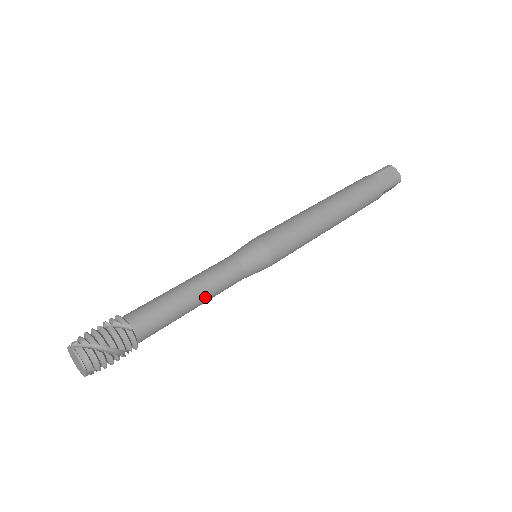
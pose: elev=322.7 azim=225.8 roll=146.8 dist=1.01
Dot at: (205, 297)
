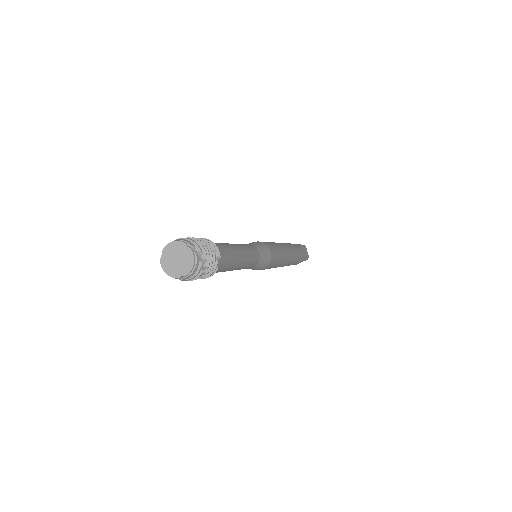
Dot at: (240, 247)
